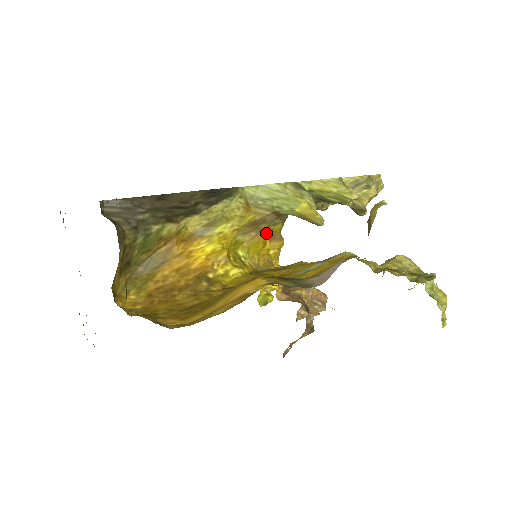
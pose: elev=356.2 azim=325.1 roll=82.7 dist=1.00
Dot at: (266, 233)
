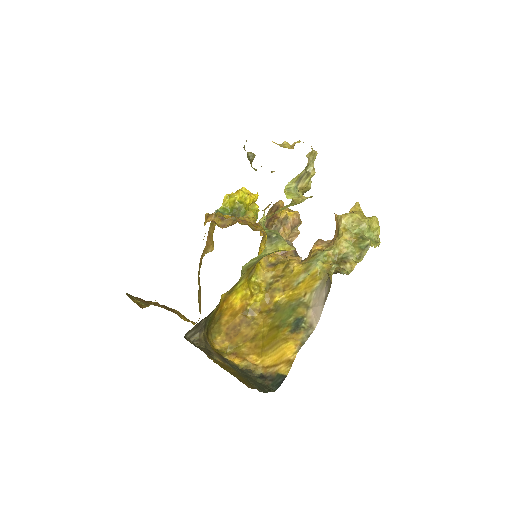
Dot at: (258, 252)
